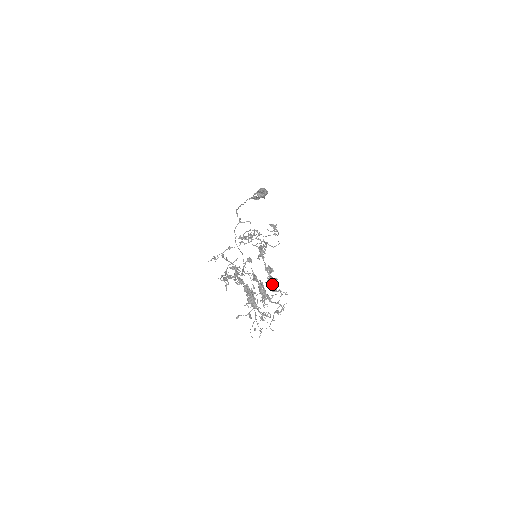
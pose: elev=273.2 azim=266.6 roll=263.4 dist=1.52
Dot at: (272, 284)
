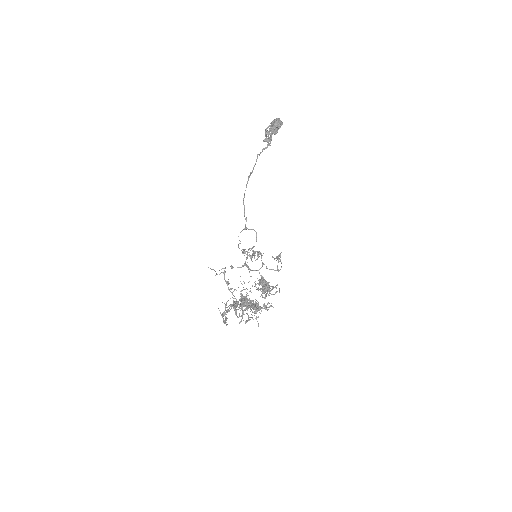
Dot at: occluded
